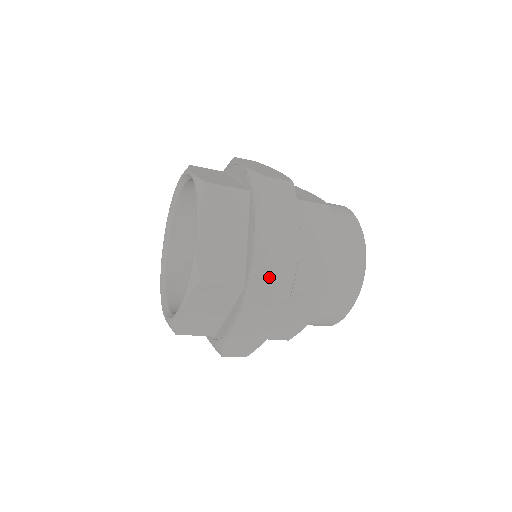
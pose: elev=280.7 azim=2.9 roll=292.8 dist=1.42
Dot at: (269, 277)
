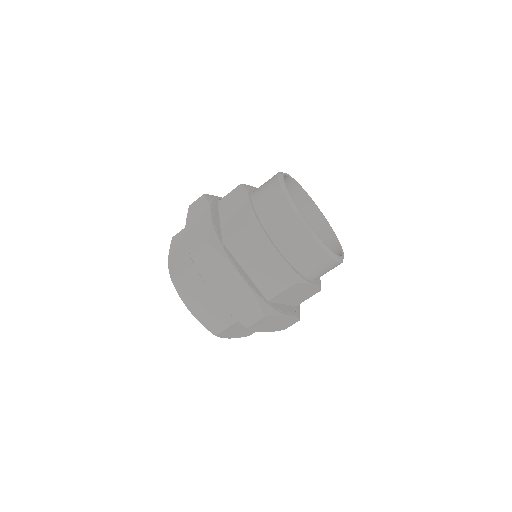
Dot at: (242, 314)
